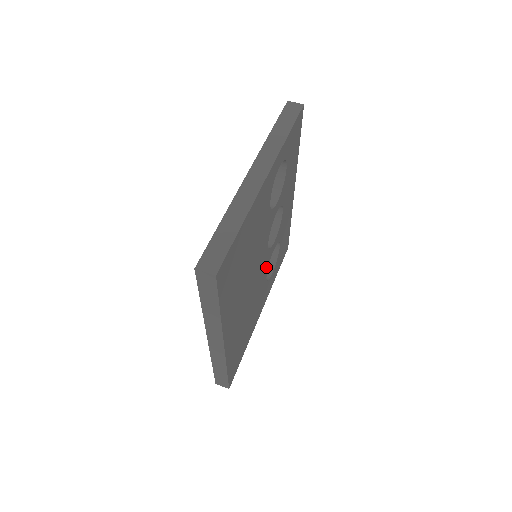
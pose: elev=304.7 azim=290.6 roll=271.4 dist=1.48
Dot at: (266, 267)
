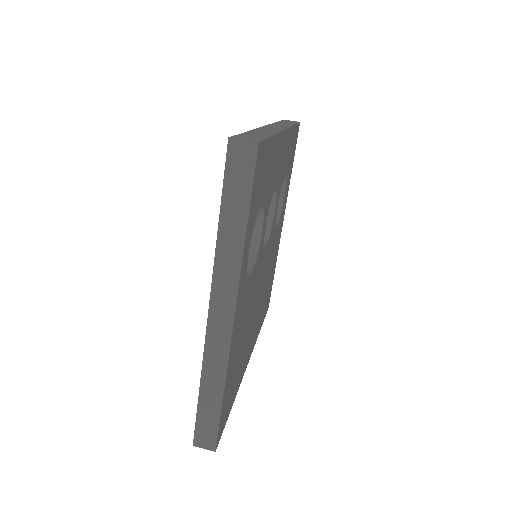
Dot at: (273, 234)
